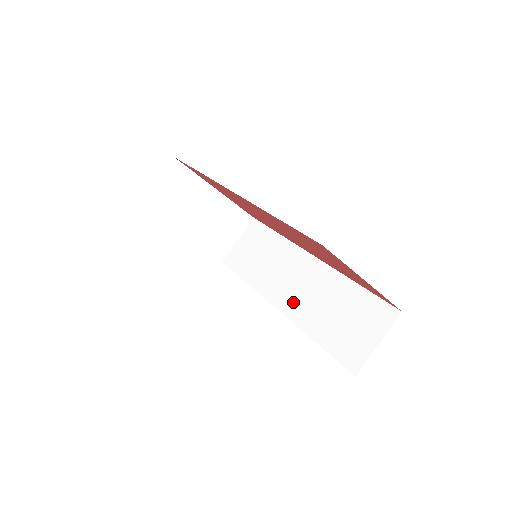
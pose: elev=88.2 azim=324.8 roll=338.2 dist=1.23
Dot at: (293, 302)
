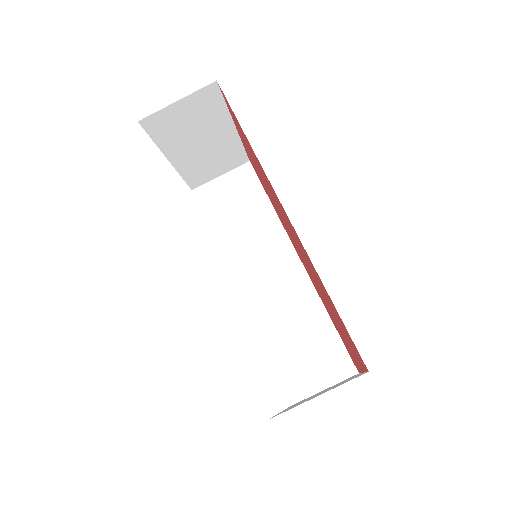
Dot at: (258, 294)
